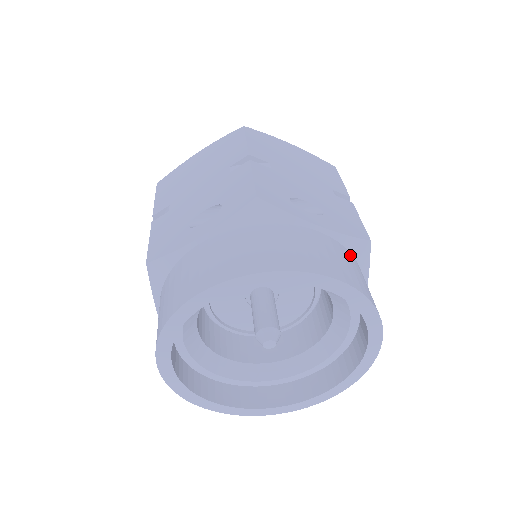
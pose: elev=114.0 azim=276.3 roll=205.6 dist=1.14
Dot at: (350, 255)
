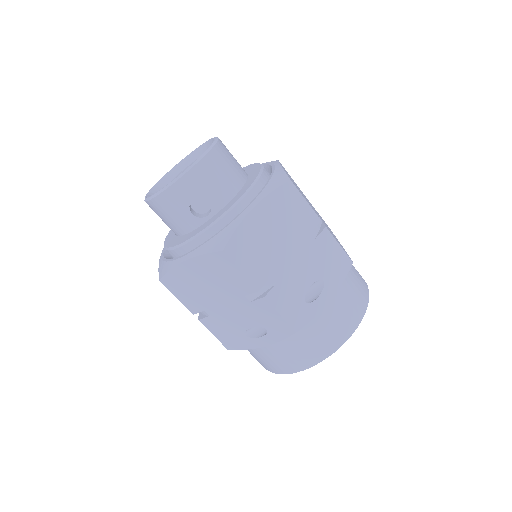
Dot at: (345, 283)
